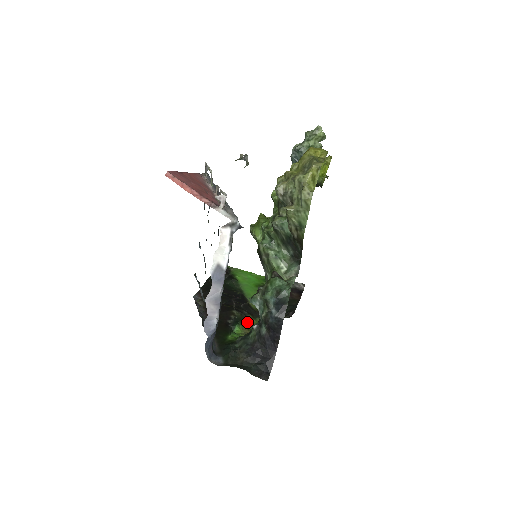
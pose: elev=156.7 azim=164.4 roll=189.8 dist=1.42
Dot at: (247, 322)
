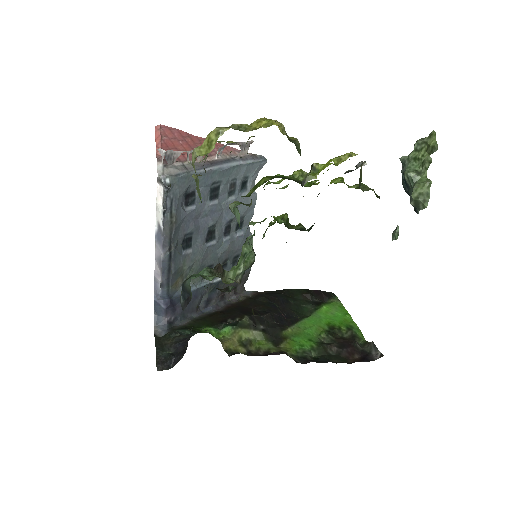
Dot at: (247, 333)
